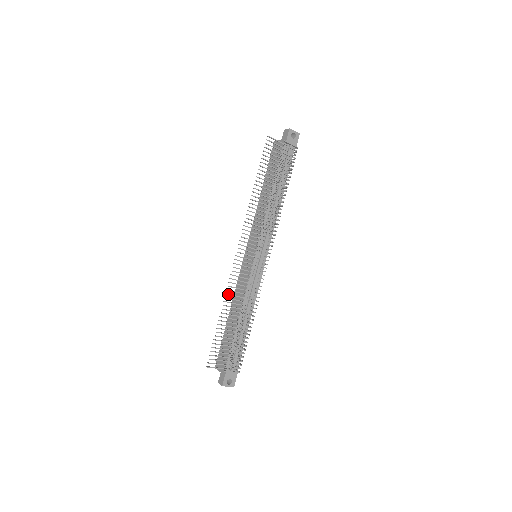
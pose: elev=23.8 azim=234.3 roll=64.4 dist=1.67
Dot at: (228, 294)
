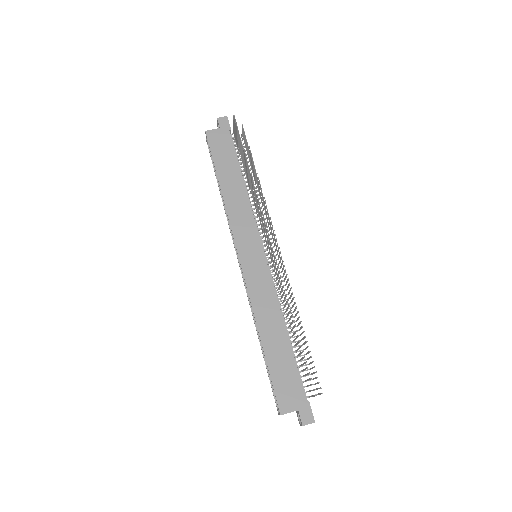
Dot at: (286, 295)
